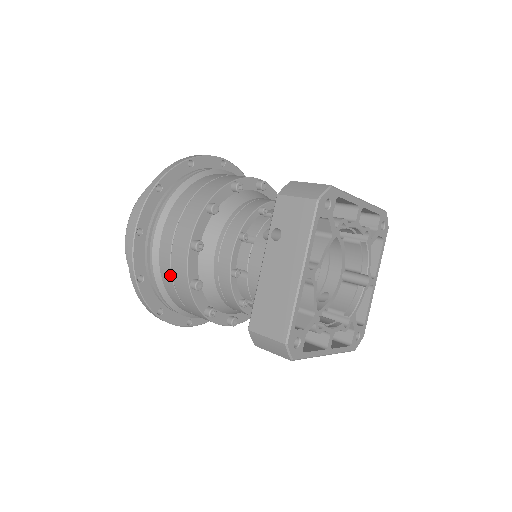
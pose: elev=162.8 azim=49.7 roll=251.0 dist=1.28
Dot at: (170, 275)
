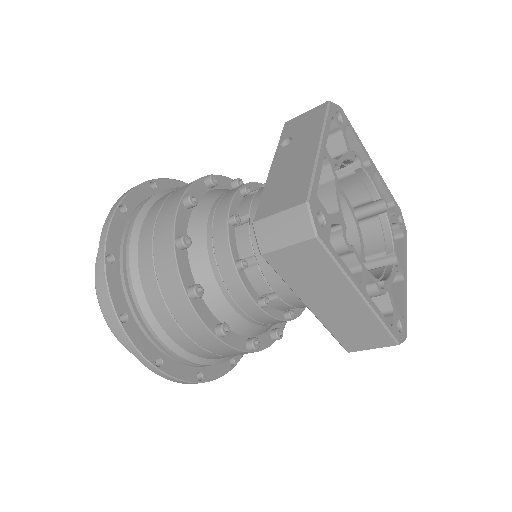
Dot at: (150, 244)
